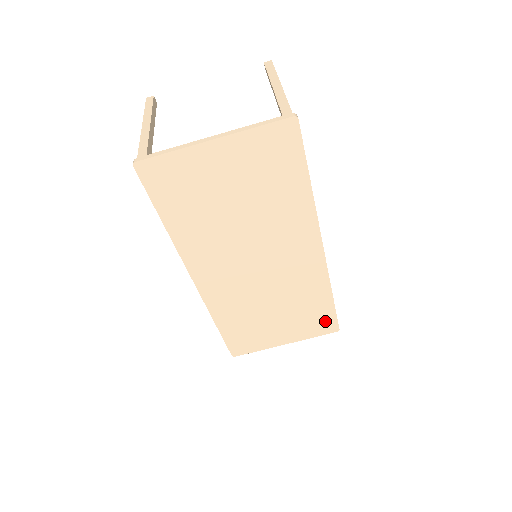
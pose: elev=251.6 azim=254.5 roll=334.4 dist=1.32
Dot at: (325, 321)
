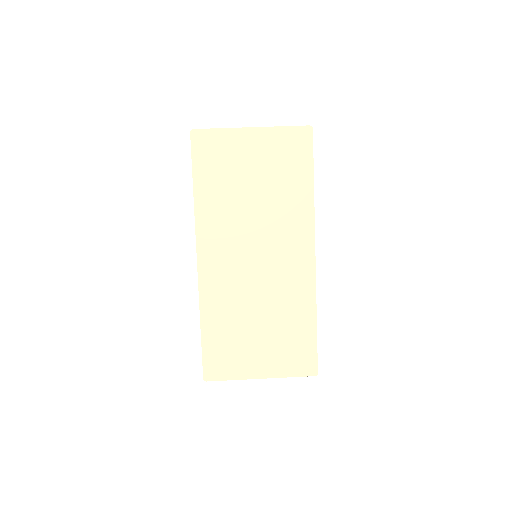
Dot at: (305, 355)
